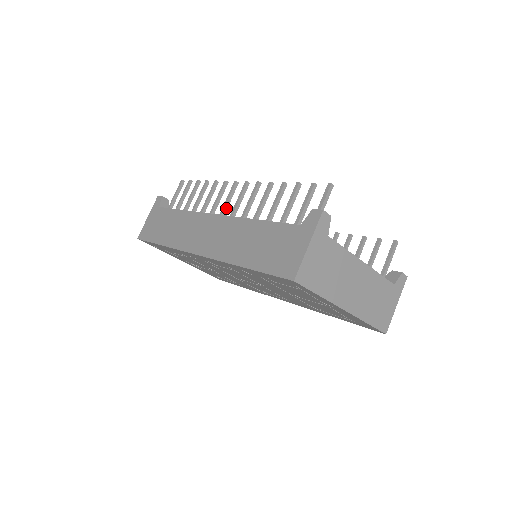
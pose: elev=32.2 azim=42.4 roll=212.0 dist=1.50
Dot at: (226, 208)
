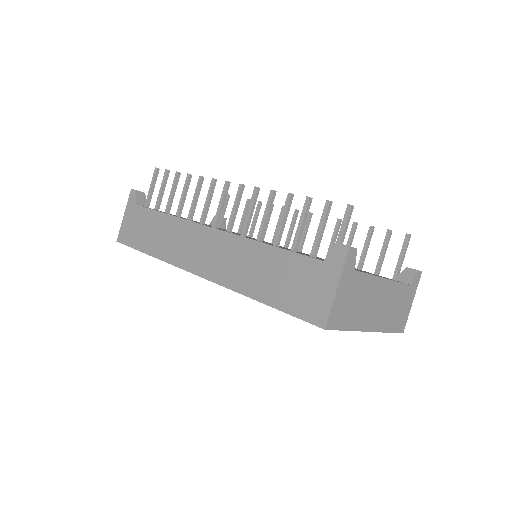
Dot at: (220, 214)
